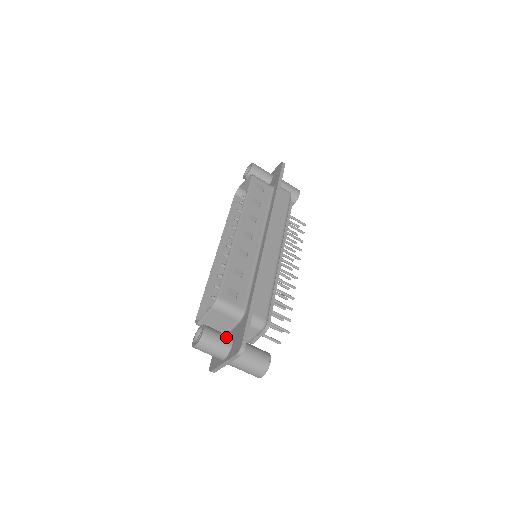
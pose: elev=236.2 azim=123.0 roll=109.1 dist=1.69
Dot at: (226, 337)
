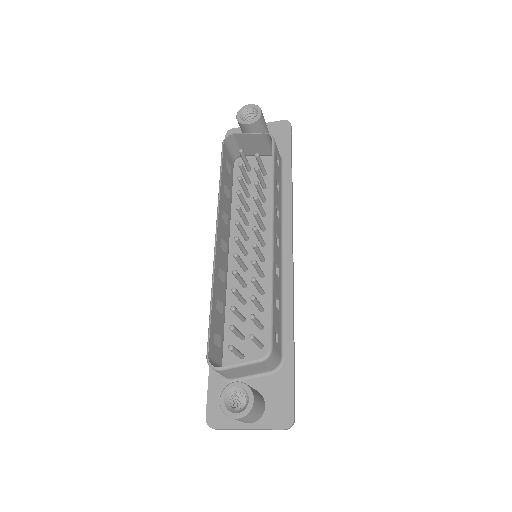
Dot at: (261, 397)
